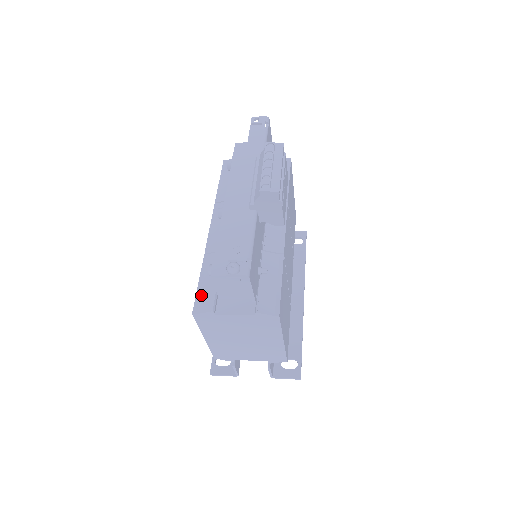
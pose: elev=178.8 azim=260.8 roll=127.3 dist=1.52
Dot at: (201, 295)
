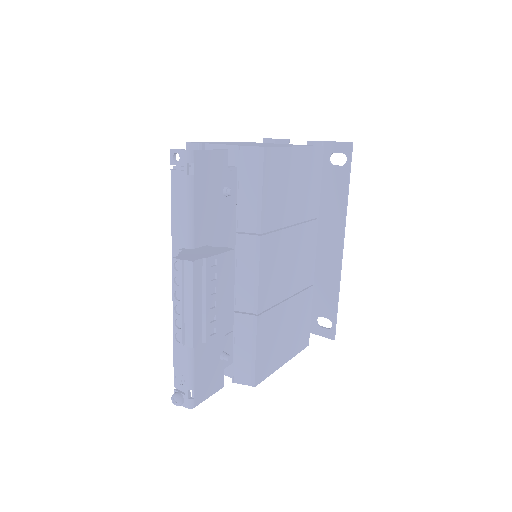
Dot at: occluded
